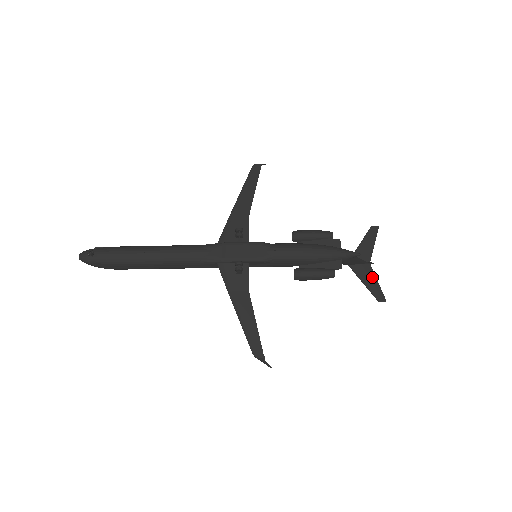
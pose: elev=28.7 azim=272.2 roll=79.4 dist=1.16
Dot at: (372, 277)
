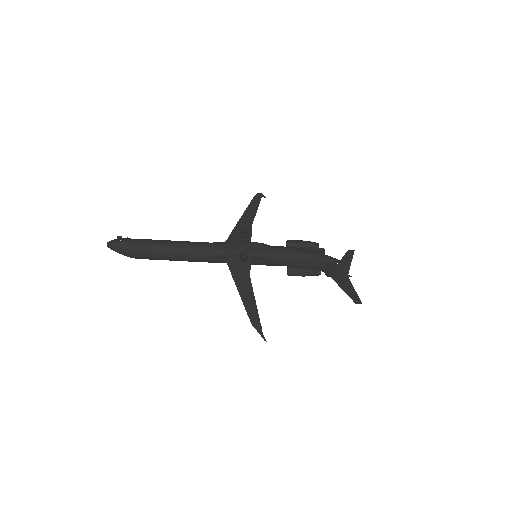
Dot at: (350, 286)
